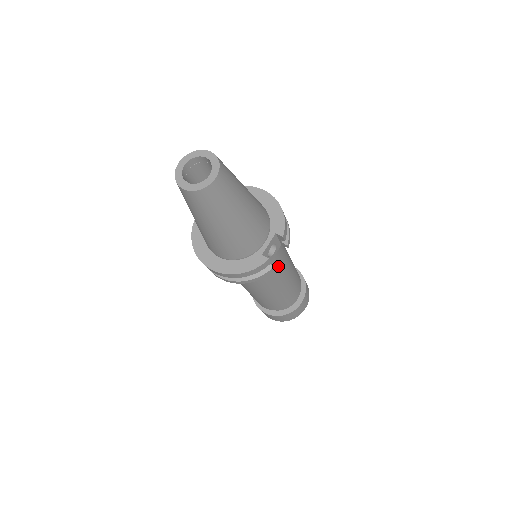
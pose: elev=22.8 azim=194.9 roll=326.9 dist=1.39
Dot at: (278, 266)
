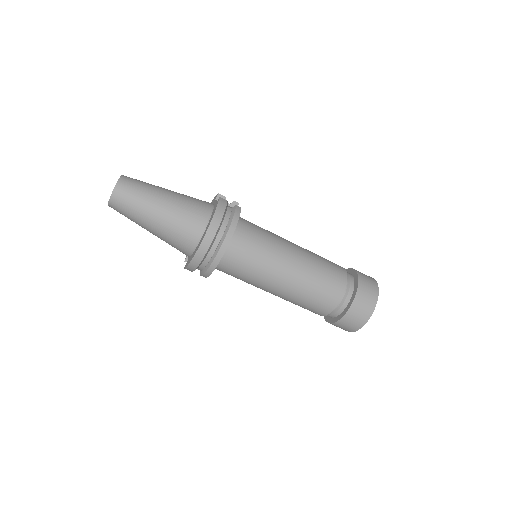
Dot at: (262, 229)
